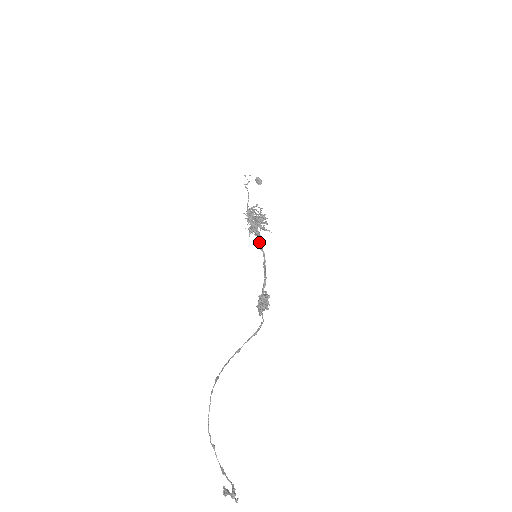
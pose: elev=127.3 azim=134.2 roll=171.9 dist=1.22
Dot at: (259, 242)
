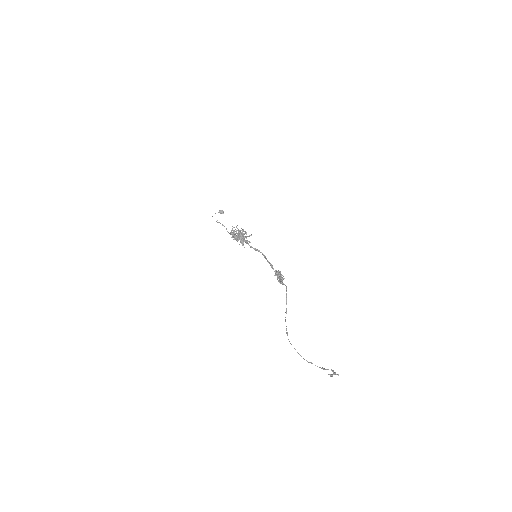
Dot at: (251, 247)
